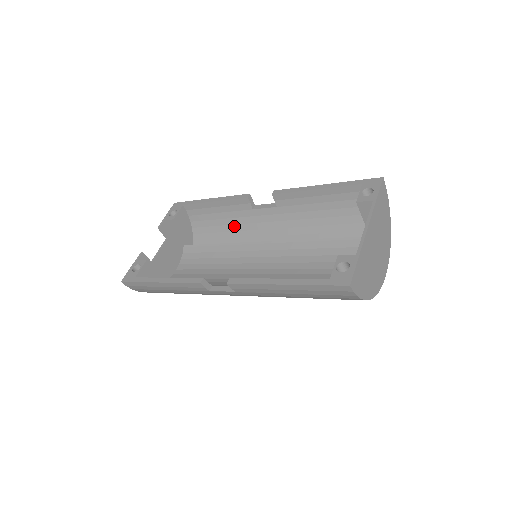
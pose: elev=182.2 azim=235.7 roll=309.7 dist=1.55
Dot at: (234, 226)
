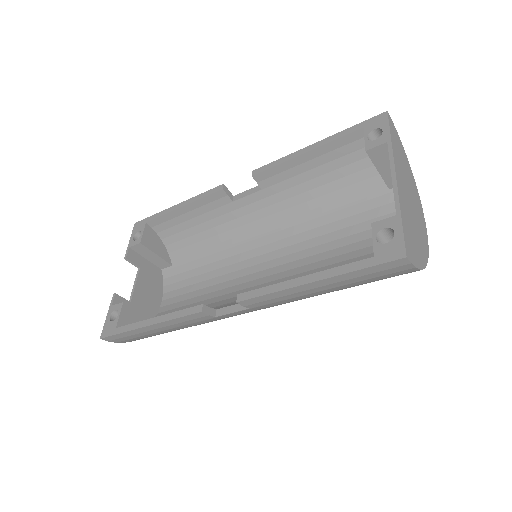
Dot at: (215, 229)
